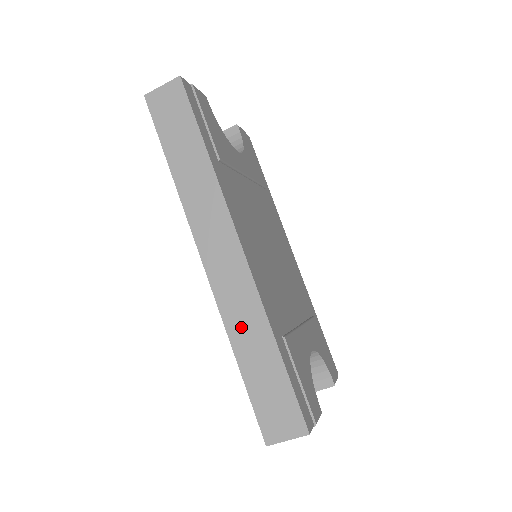
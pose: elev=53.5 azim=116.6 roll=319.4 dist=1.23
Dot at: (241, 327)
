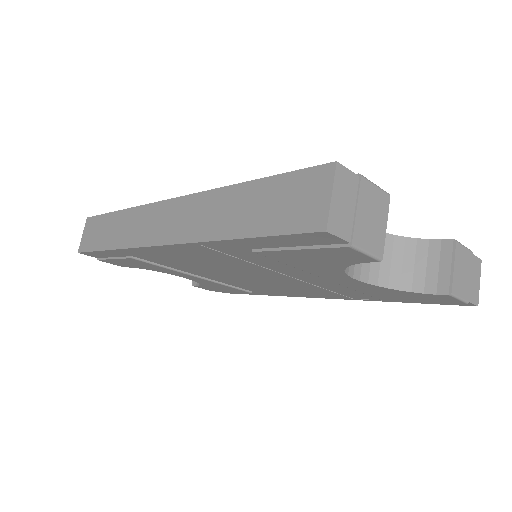
Dot at: (213, 222)
